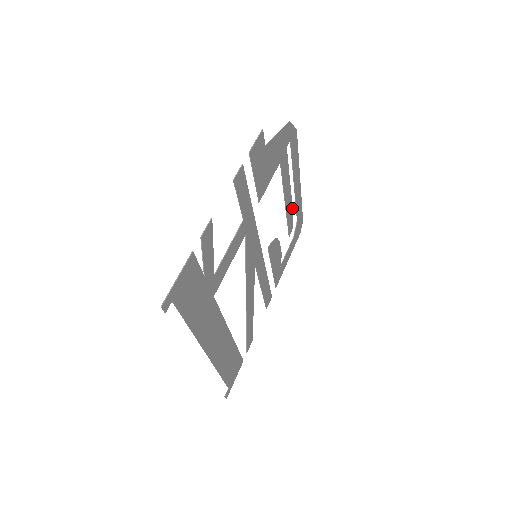
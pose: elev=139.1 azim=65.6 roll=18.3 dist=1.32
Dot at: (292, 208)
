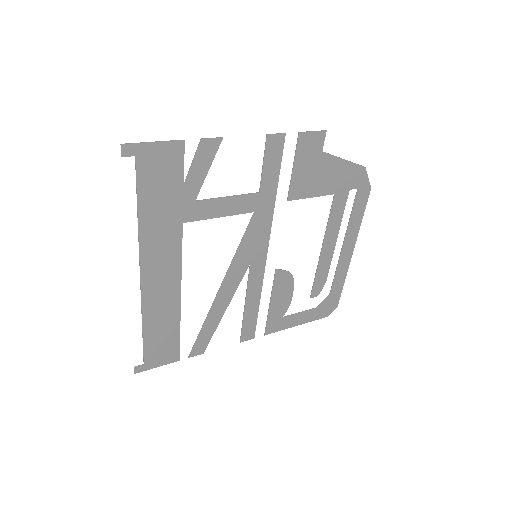
Dot at: occluded
